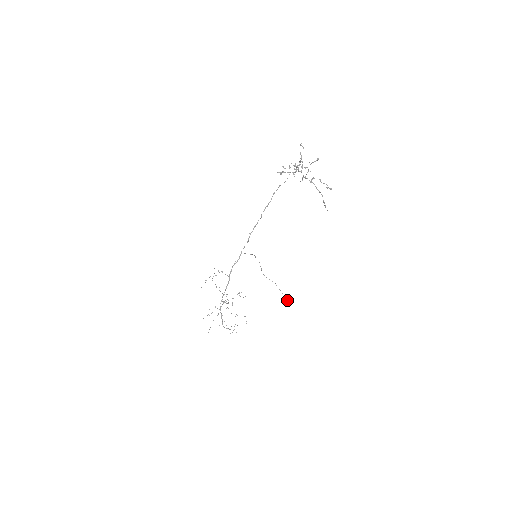
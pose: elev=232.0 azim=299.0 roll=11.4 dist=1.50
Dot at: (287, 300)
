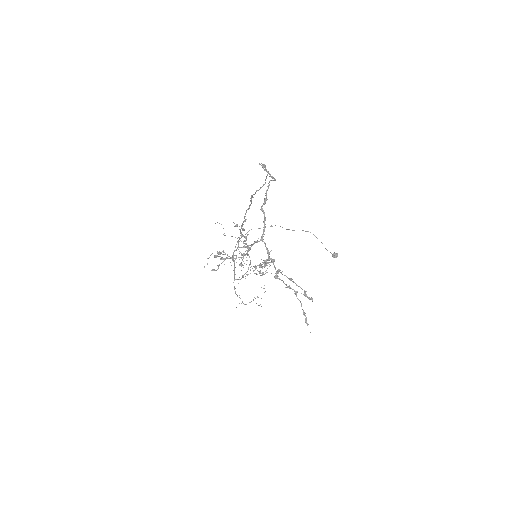
Dot at: (330, 252)
